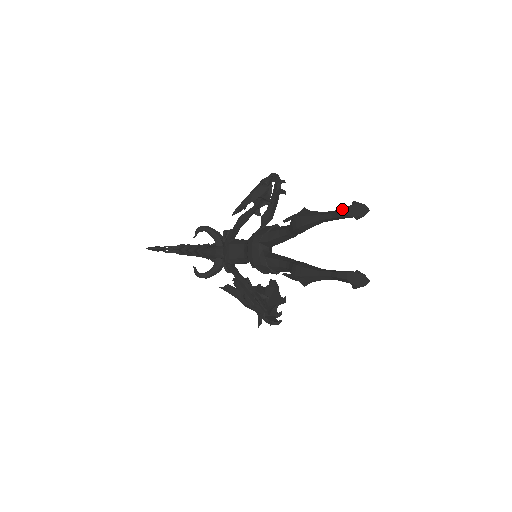
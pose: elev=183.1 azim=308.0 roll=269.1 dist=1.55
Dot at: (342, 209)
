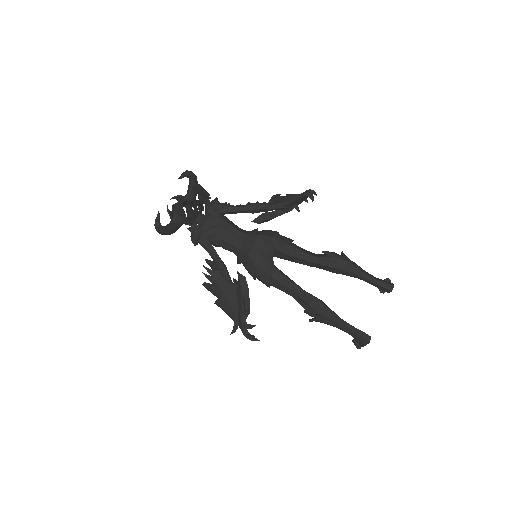
Dot at: (390, 284)
